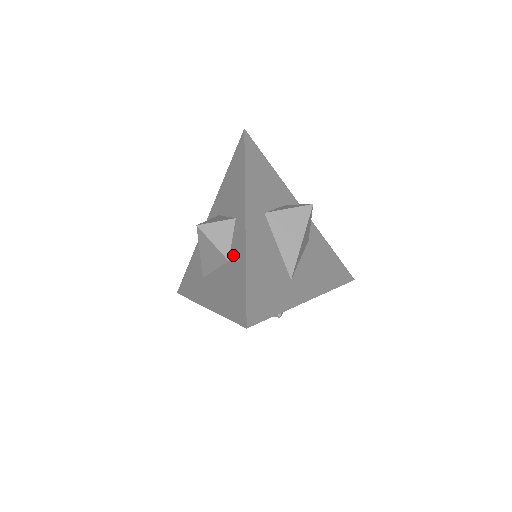
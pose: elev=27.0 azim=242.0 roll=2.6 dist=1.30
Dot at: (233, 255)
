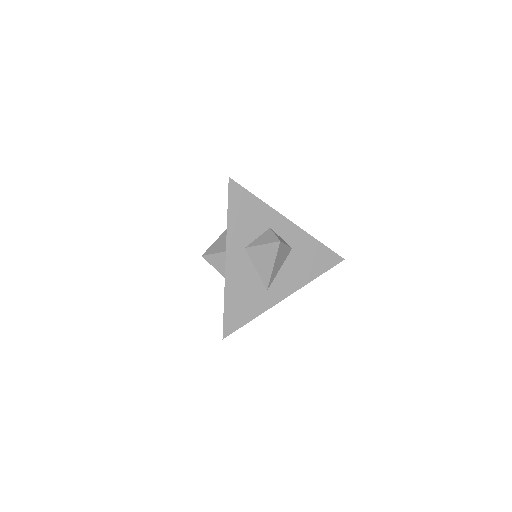
Dot at: occluded
